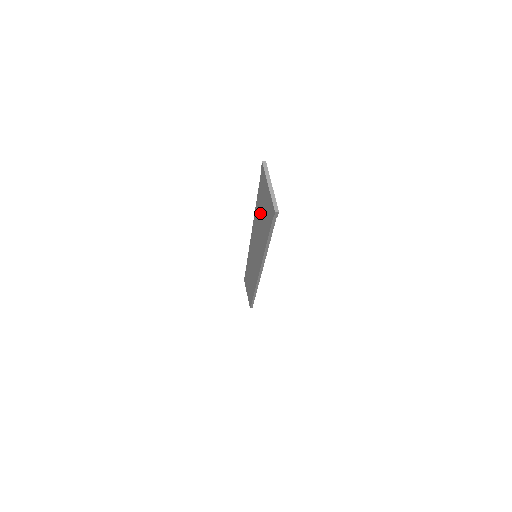
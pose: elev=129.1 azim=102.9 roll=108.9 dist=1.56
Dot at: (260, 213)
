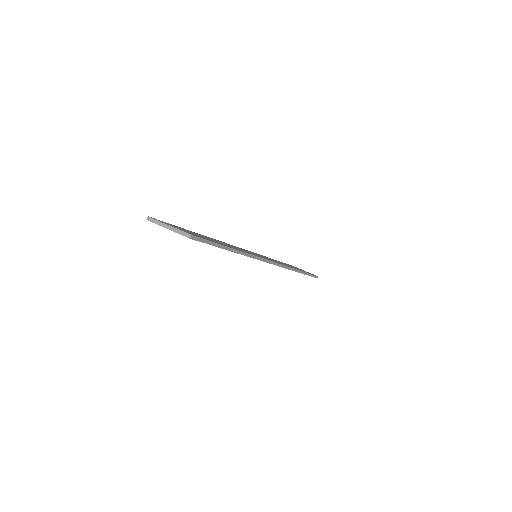
Dot at: occluded
